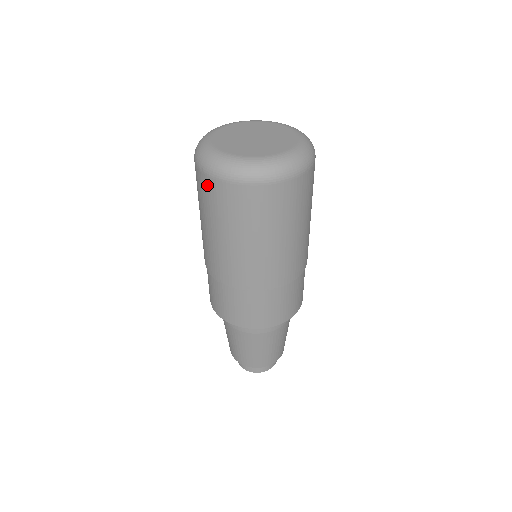
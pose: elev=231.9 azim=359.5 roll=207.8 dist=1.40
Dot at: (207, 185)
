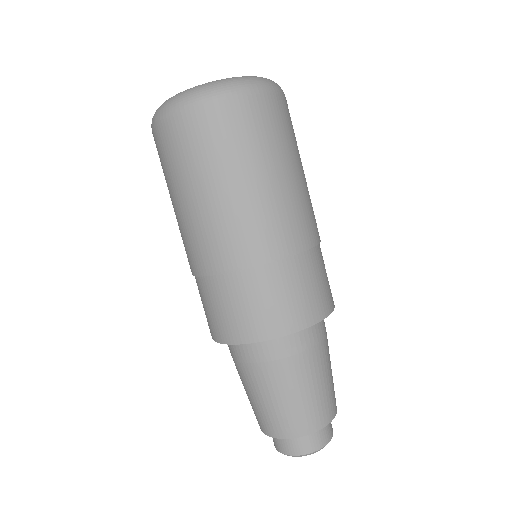
Dot at: (156, 143)
